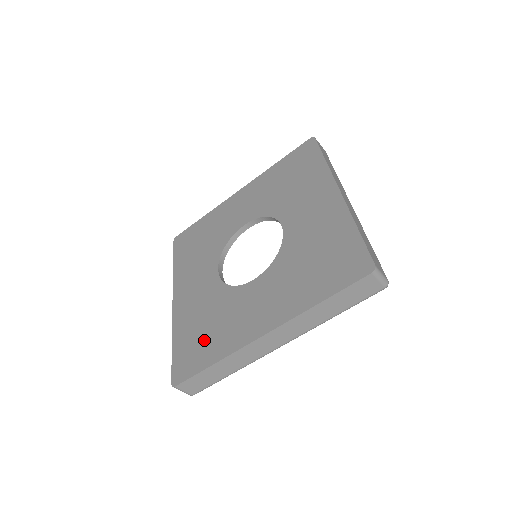
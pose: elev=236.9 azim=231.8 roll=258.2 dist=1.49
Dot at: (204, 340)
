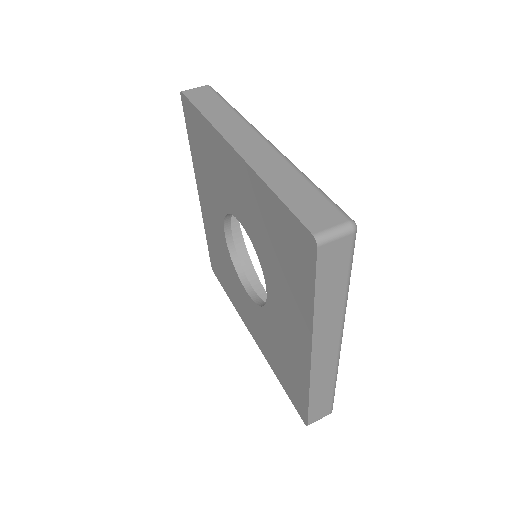
Dot at: (288, 373)
